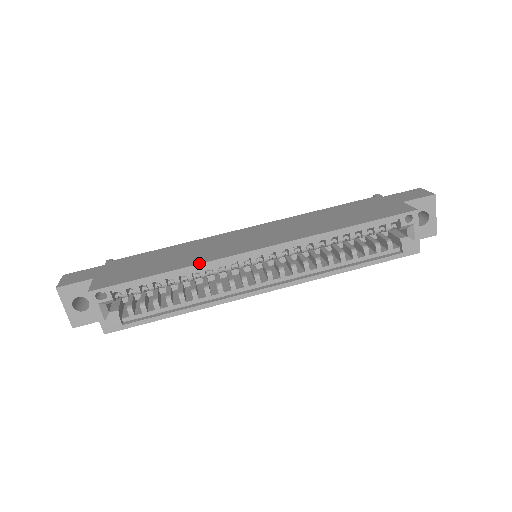
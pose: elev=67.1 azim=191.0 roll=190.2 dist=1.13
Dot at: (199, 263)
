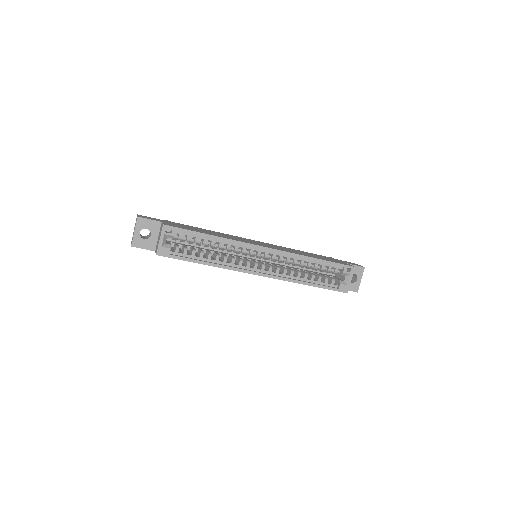
Dot at: (231, 239)
